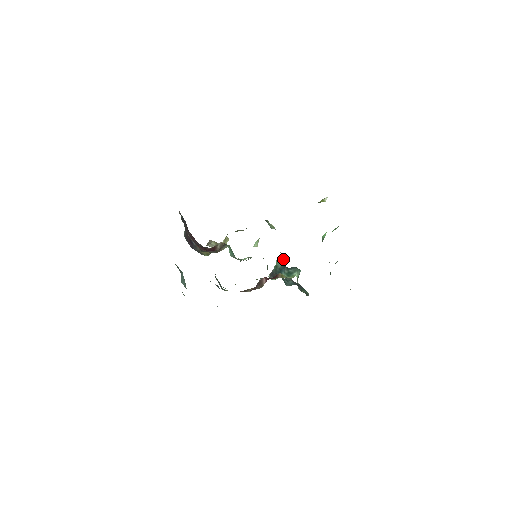
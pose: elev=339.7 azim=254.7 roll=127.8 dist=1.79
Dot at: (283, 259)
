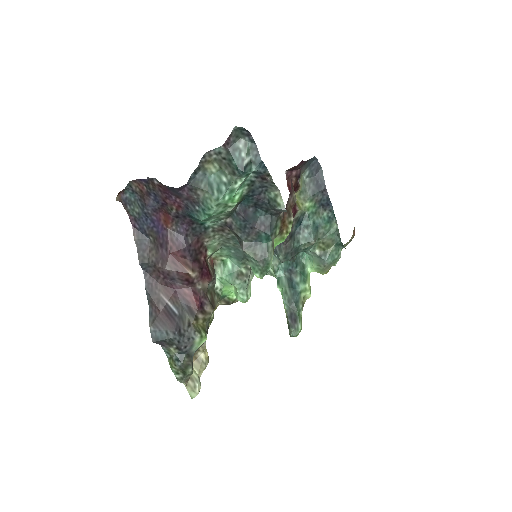
Dot at: (281, 266)
